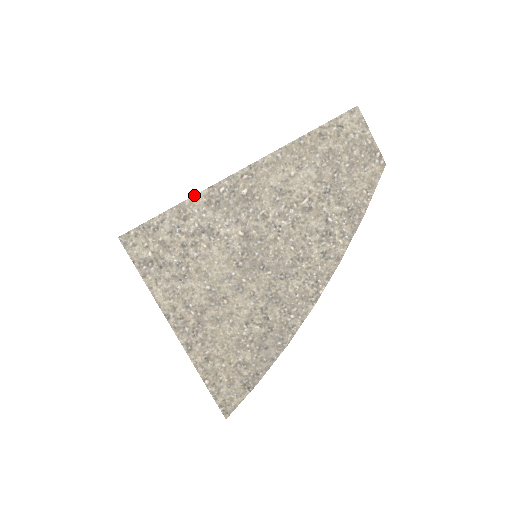
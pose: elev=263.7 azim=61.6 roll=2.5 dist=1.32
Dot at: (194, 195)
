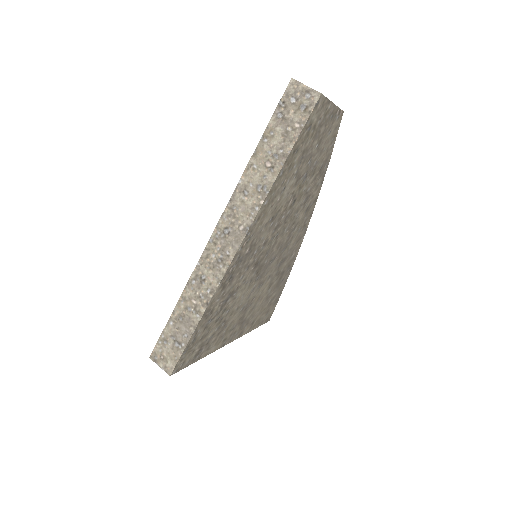
Dot at: (212, 298)
